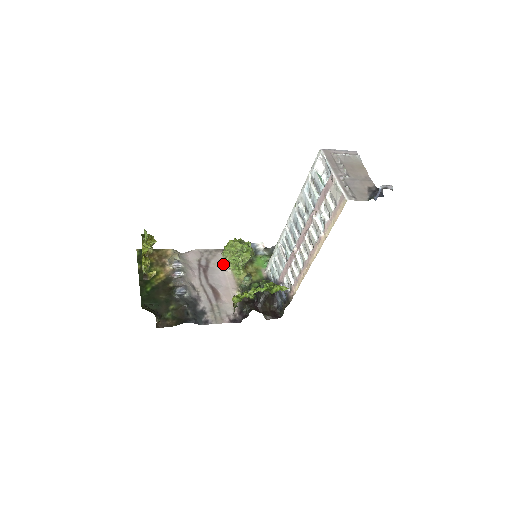
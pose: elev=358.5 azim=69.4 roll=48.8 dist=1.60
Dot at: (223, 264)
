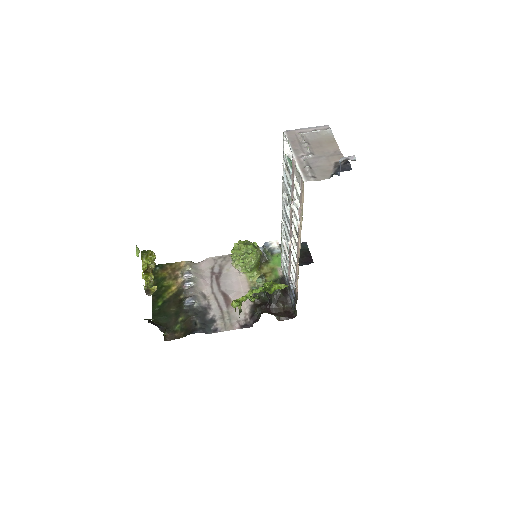
Dot at: occluded
